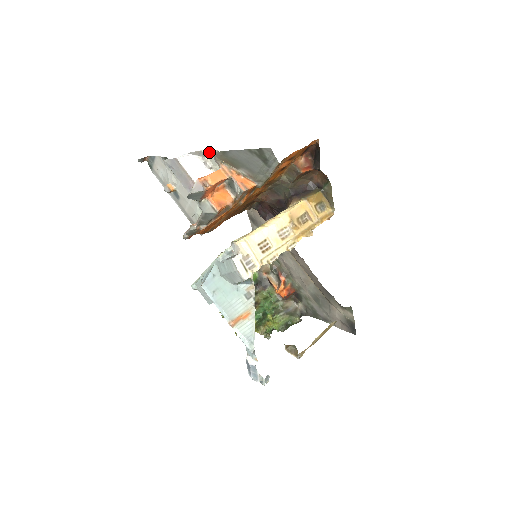
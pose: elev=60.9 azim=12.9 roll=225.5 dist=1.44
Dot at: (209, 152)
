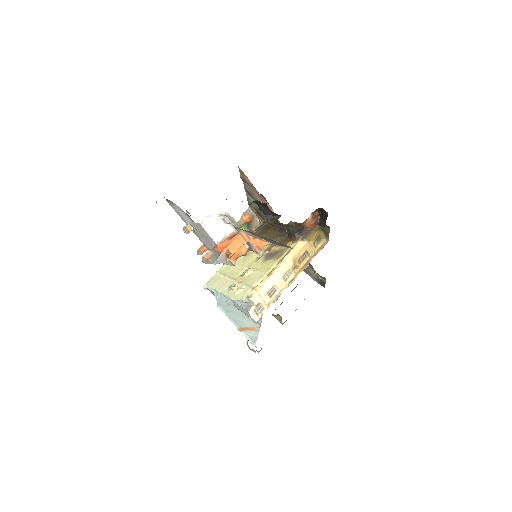
Dot at: (229, 216)
